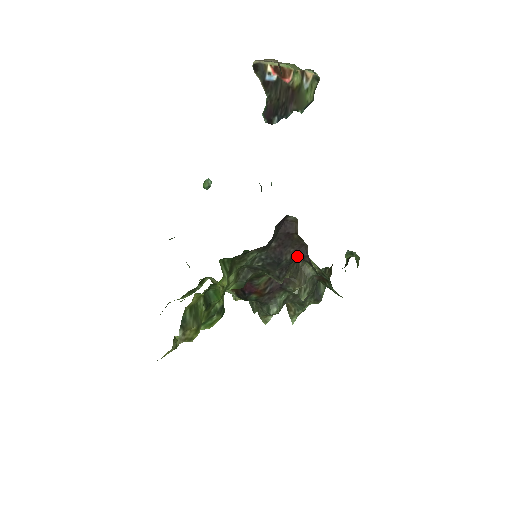
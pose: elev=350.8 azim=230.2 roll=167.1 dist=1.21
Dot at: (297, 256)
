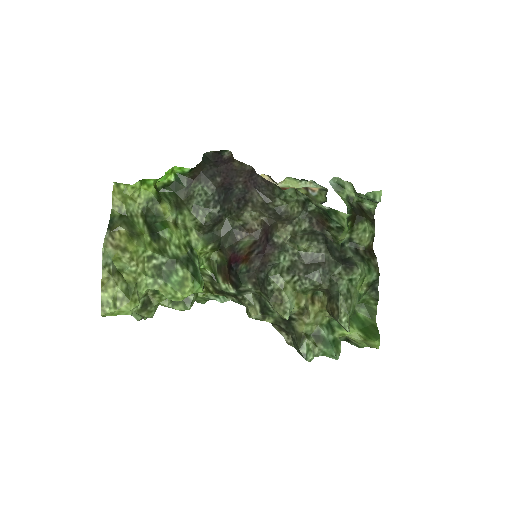
Dot at: (251, 185)
